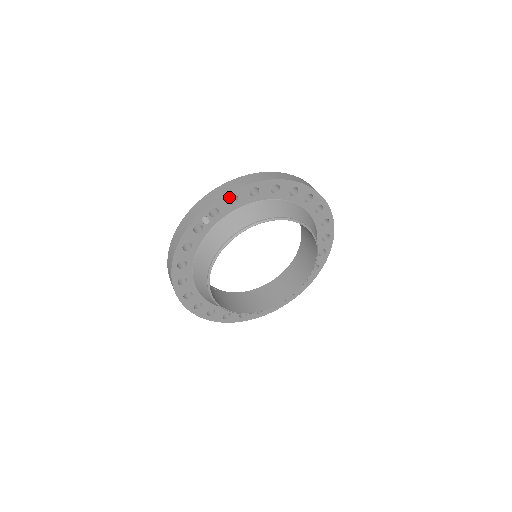
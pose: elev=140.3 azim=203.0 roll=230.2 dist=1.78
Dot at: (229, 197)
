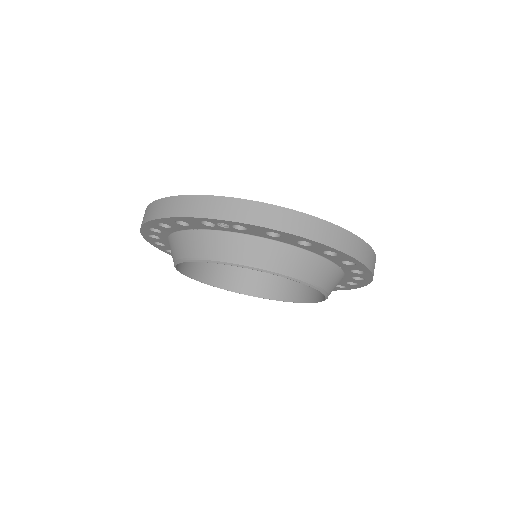
Dot at: (270, 231)
